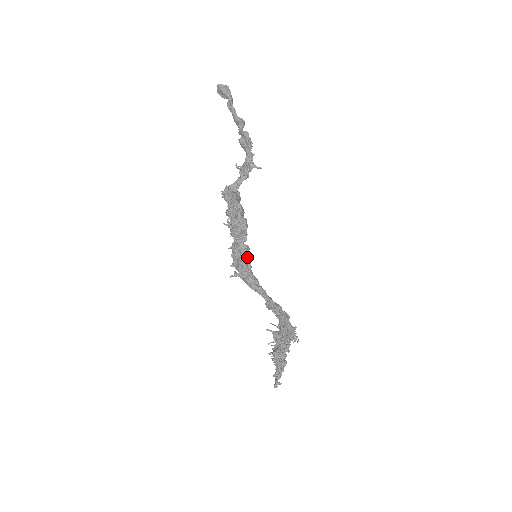
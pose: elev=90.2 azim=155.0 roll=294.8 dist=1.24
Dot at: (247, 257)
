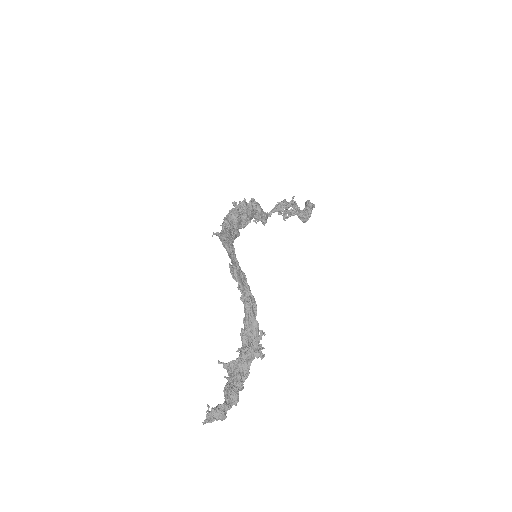
Dot at: (234, 223)
